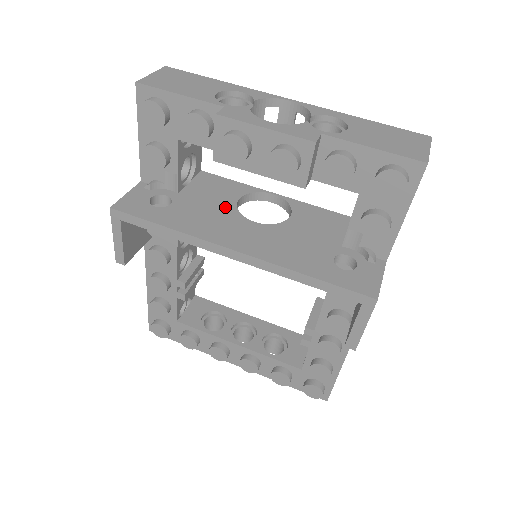
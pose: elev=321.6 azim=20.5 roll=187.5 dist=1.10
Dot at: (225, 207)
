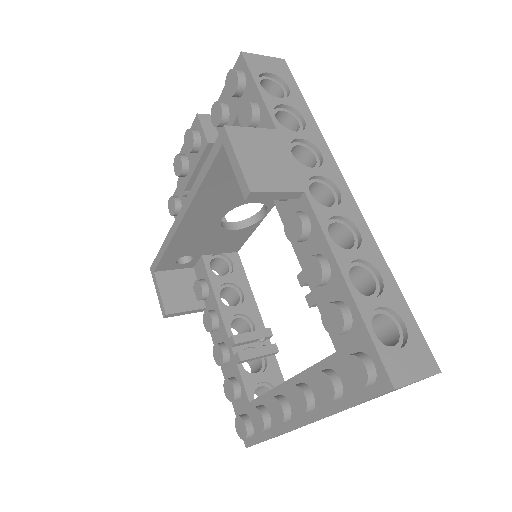
Dot at: occluded
